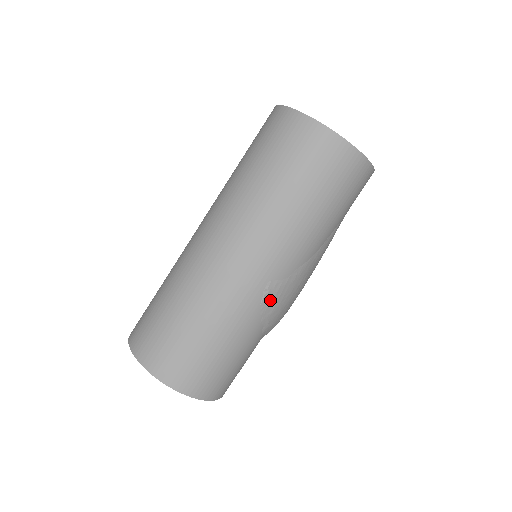
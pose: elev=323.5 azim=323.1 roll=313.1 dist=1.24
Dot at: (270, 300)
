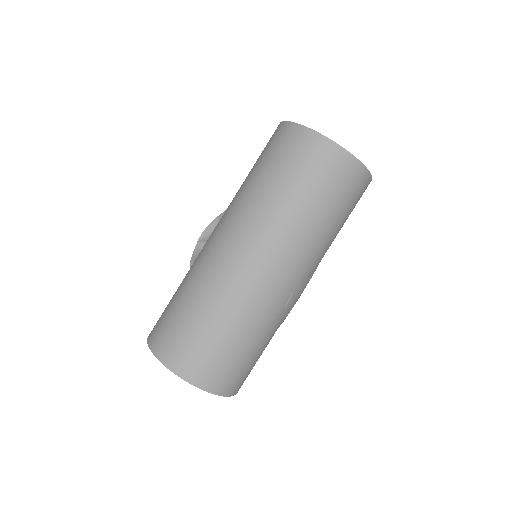
Dot at: (291, 303)
